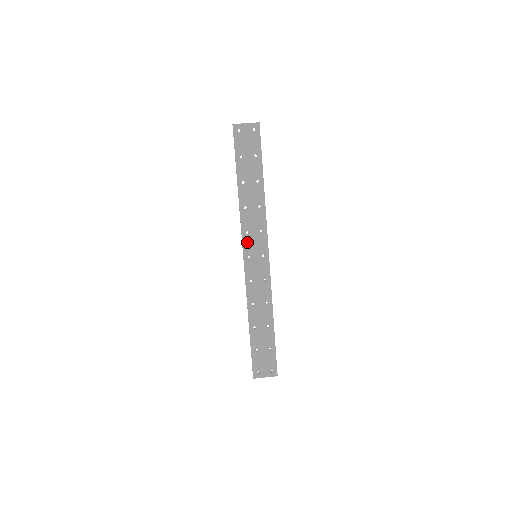
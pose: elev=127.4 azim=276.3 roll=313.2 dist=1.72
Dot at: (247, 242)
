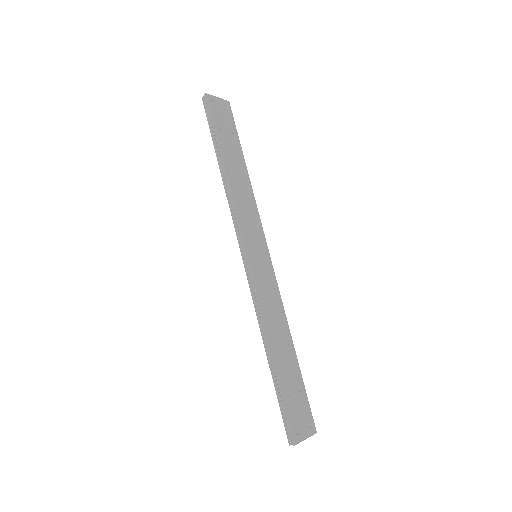
Dot at: (246, 235)
